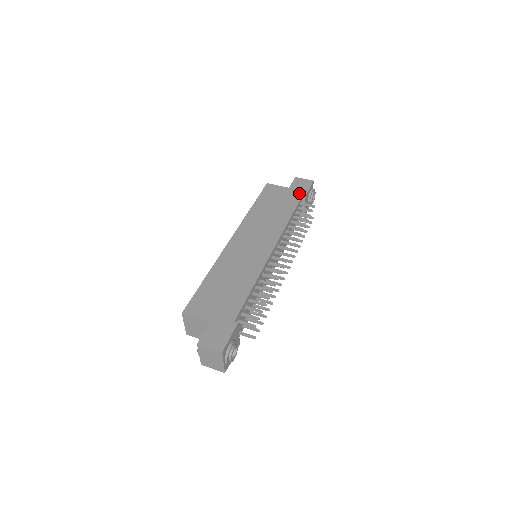
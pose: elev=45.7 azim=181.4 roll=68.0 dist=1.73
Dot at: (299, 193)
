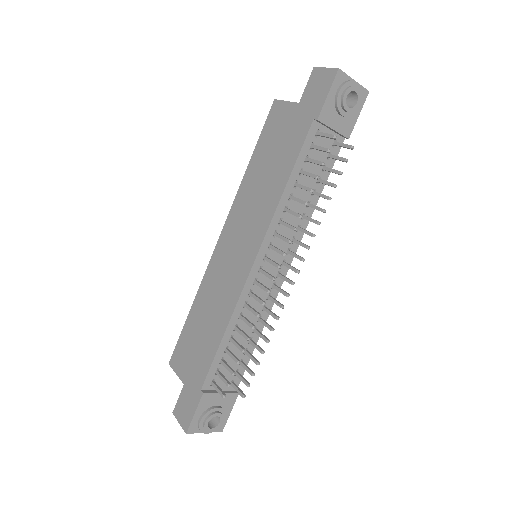
Dot at: (309, 115)
